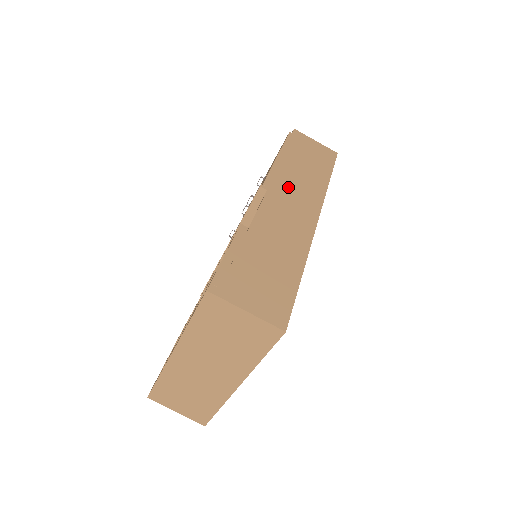
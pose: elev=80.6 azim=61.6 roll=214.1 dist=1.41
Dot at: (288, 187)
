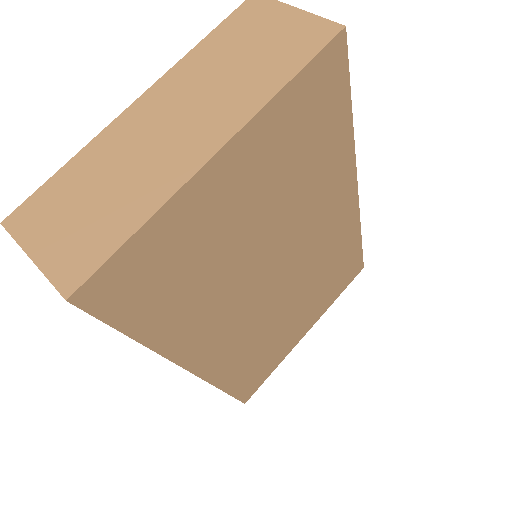
Dot at: occluded
